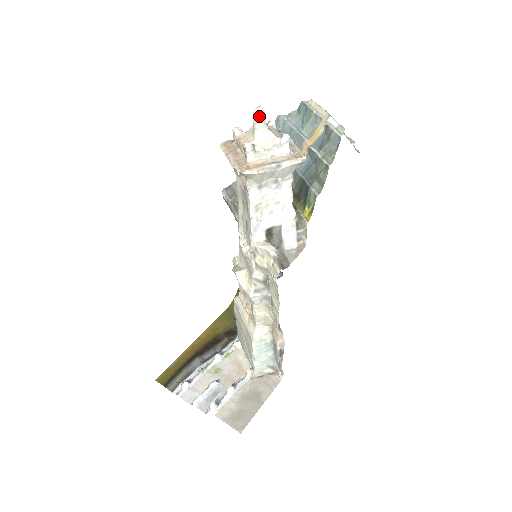
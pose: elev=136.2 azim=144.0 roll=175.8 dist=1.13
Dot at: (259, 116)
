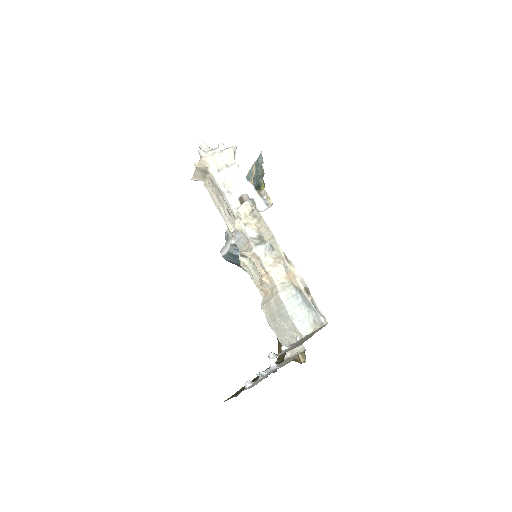
Dot at: (201, 142)
